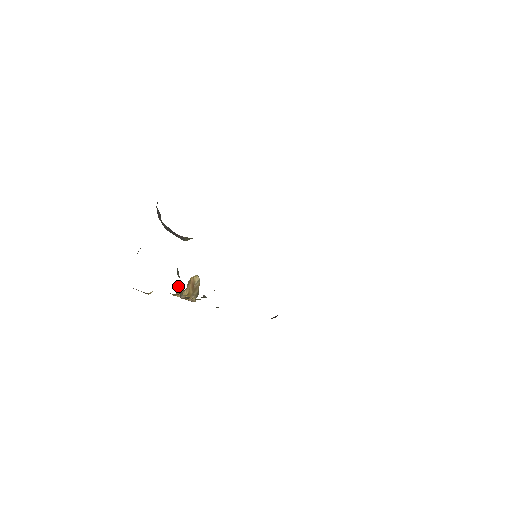
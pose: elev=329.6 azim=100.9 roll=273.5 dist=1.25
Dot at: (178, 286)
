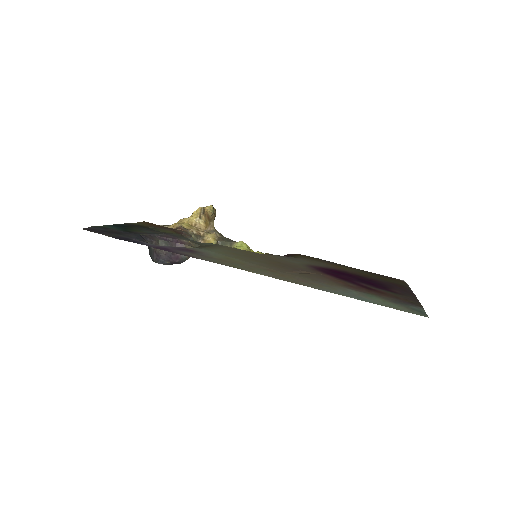
Dot at: (193, 236)
